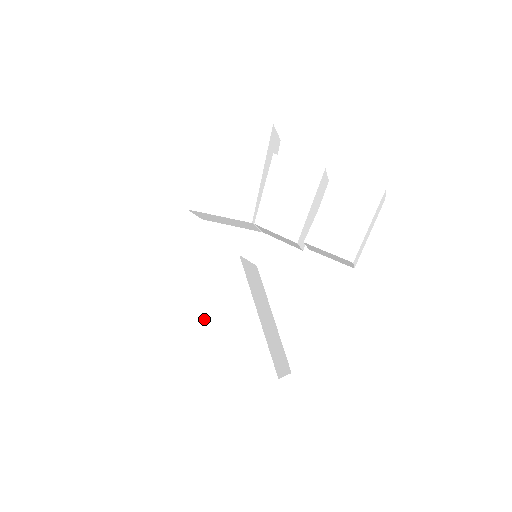
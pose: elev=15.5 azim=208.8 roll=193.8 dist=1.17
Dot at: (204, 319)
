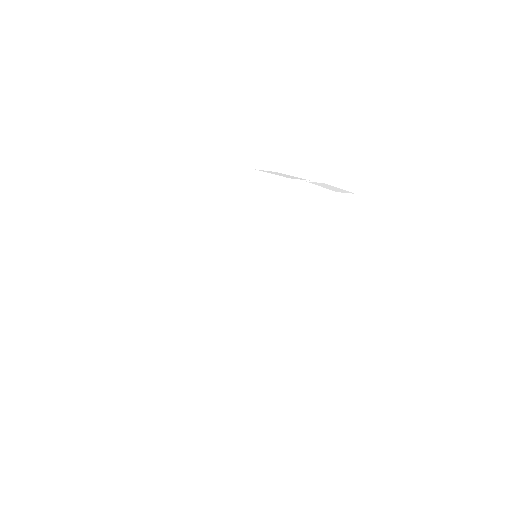
Dot at: (215, 312)
